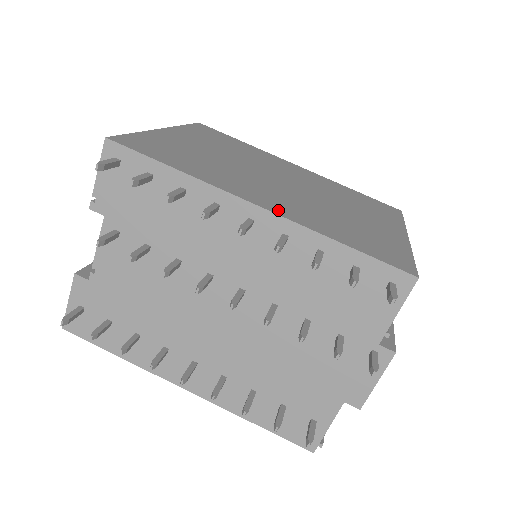
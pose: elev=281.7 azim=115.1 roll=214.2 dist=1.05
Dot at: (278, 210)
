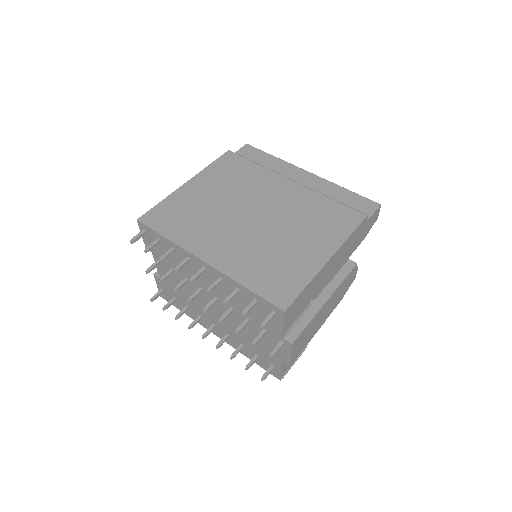
Dot at: (218, 262)
